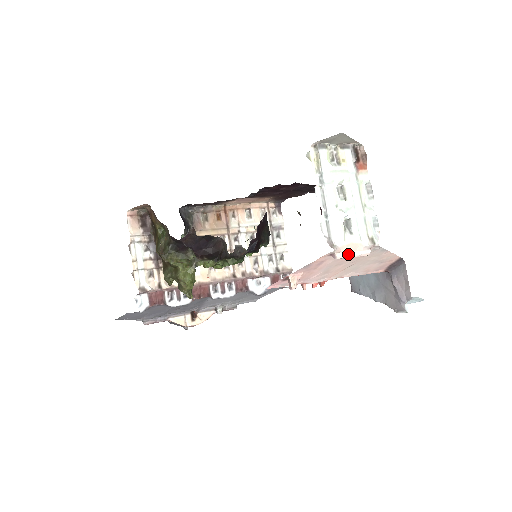
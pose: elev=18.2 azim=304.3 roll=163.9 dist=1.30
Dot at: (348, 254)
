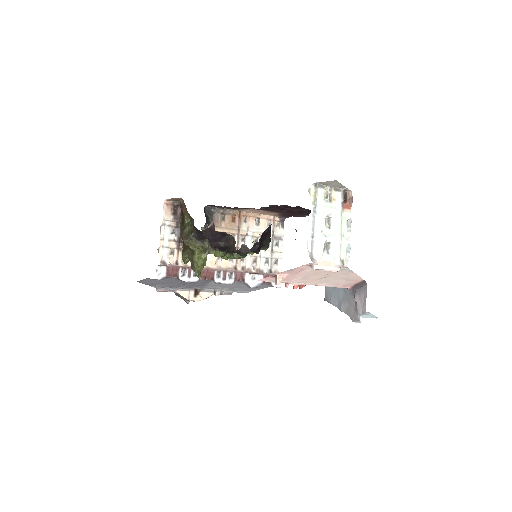
Dot at: (322, 268)
